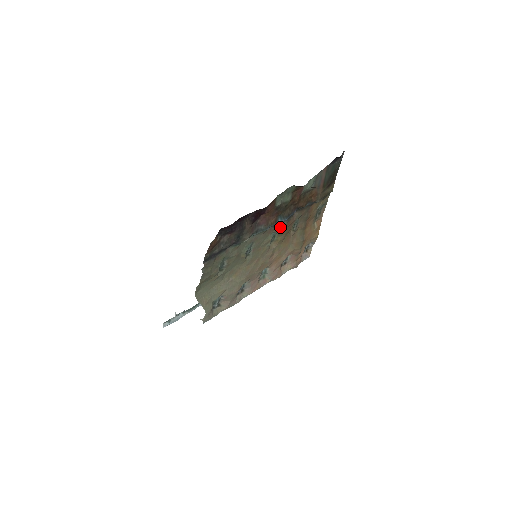
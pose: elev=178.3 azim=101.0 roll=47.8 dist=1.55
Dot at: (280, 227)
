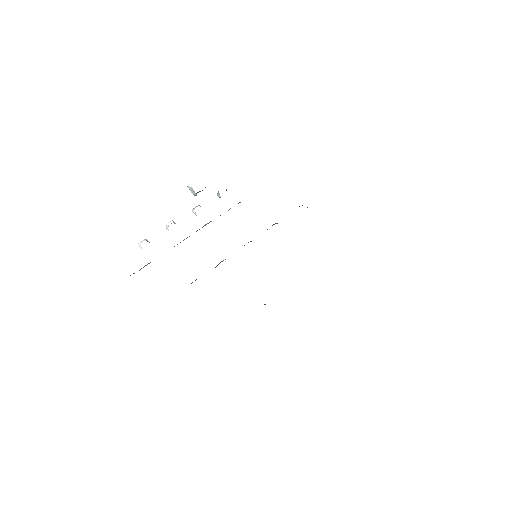
Dot at: occluded
